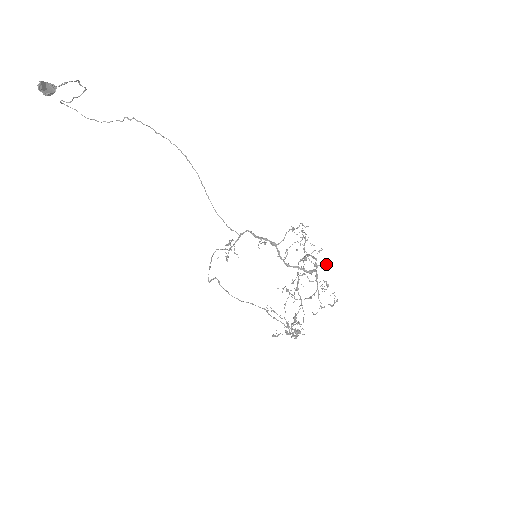
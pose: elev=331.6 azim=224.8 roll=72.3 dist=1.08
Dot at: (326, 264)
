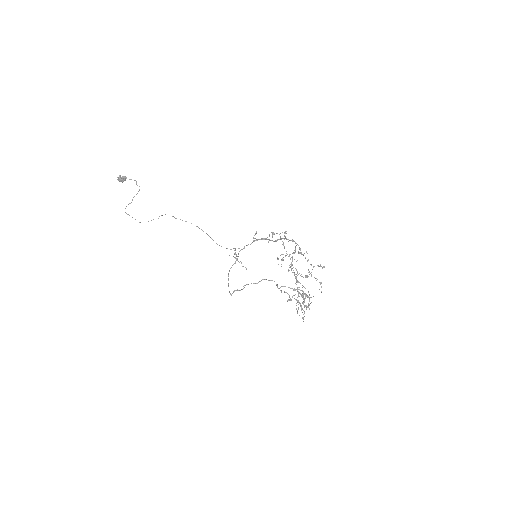
Dot at: occluded
